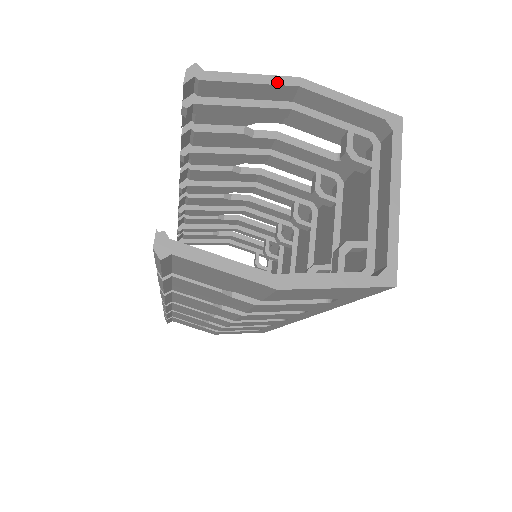
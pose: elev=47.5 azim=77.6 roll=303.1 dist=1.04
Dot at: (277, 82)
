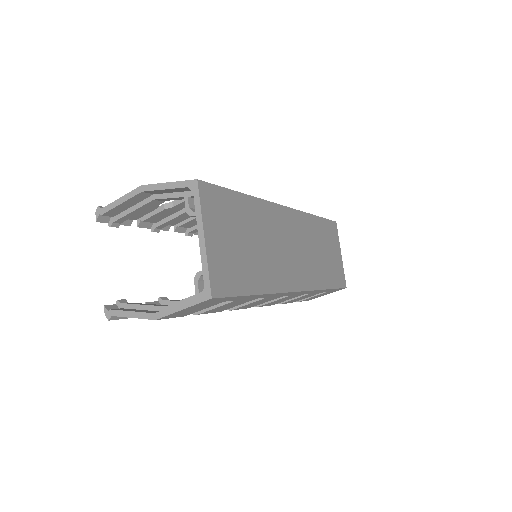
Dot at: (132, 195)
